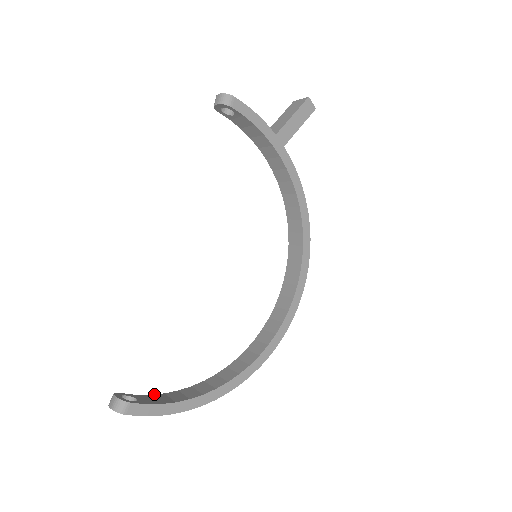
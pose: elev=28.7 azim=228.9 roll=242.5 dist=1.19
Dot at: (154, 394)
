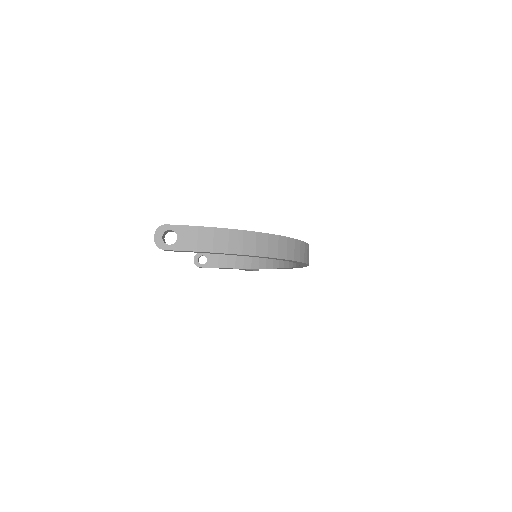
Dot at: occluded
